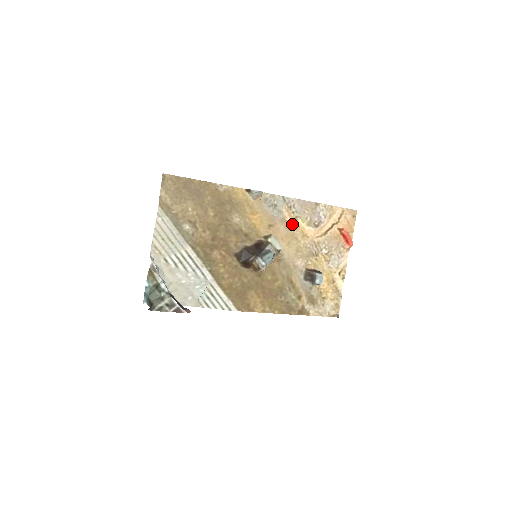
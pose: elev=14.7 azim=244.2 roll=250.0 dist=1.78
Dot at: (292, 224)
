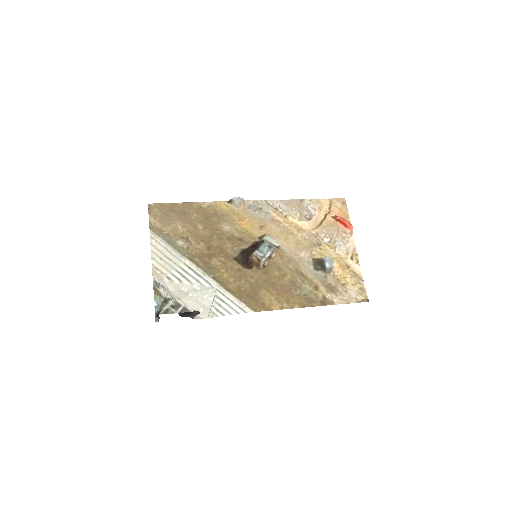
Dot at: (283, 222)
